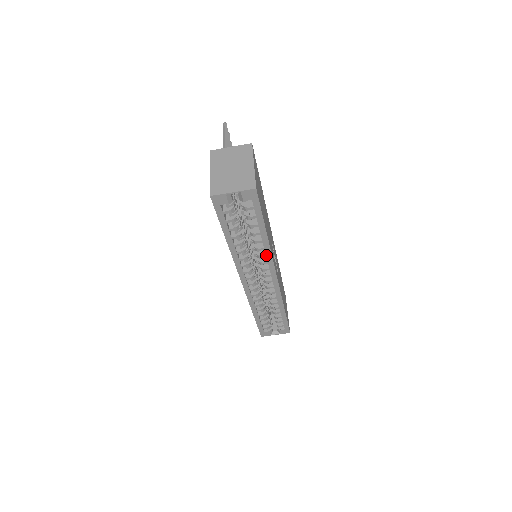
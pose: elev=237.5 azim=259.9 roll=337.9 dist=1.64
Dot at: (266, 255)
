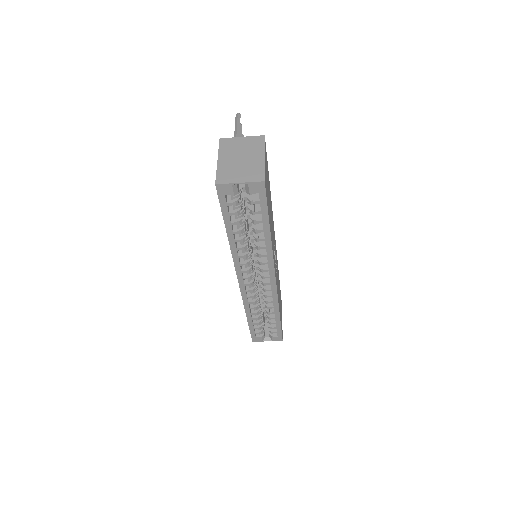
Dot at: (267, 255)
